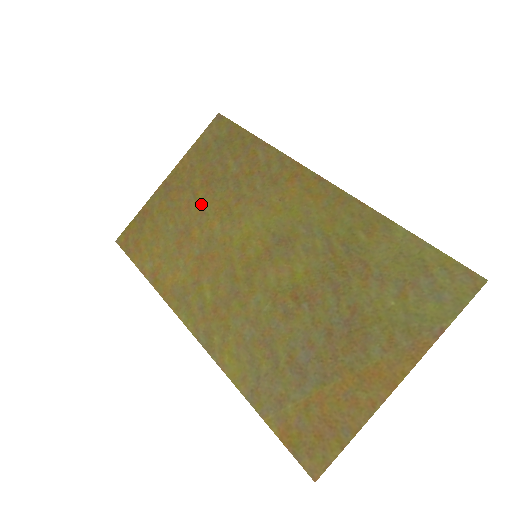
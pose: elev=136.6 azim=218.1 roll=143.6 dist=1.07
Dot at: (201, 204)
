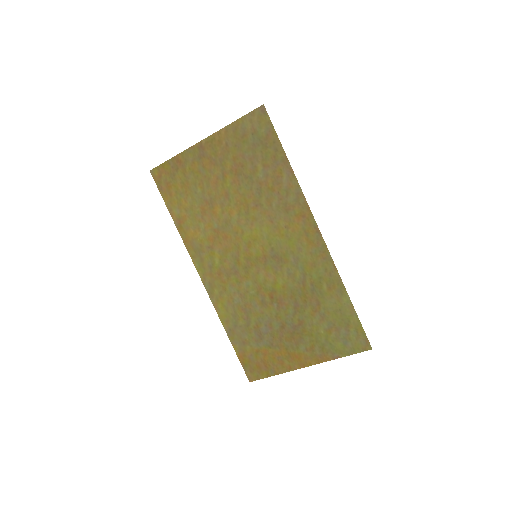
Dot at: (227, 188)
